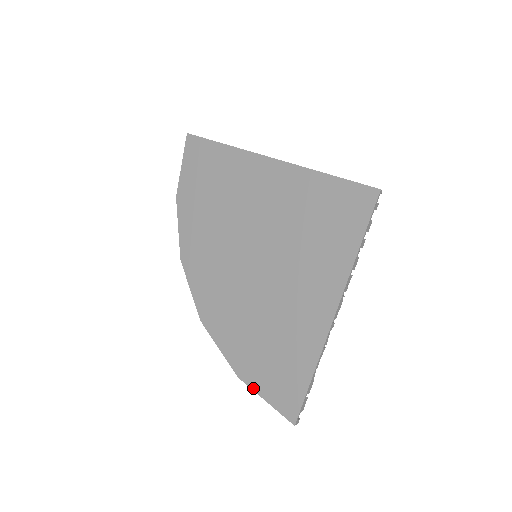
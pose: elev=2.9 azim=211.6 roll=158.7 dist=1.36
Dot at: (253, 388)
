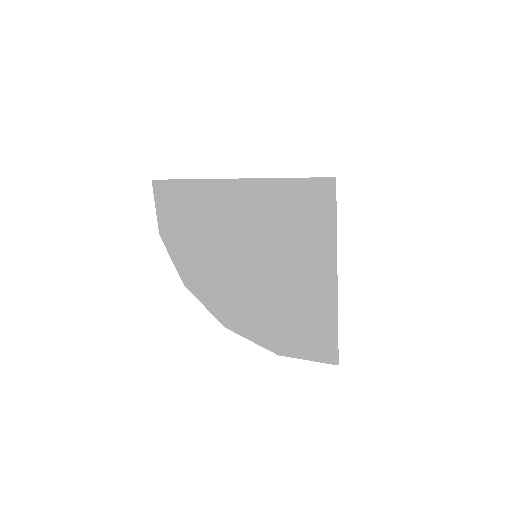
Dot at: (294, 356)
